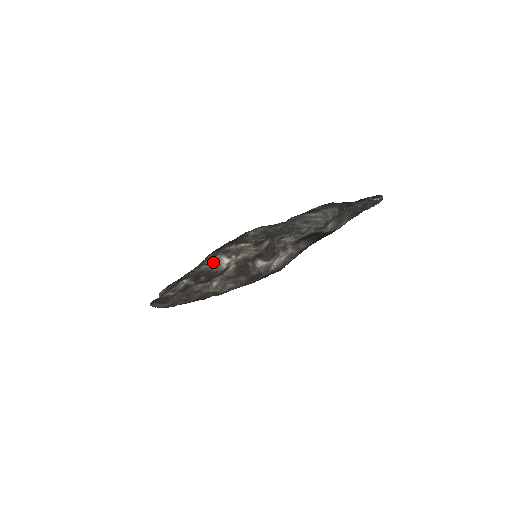
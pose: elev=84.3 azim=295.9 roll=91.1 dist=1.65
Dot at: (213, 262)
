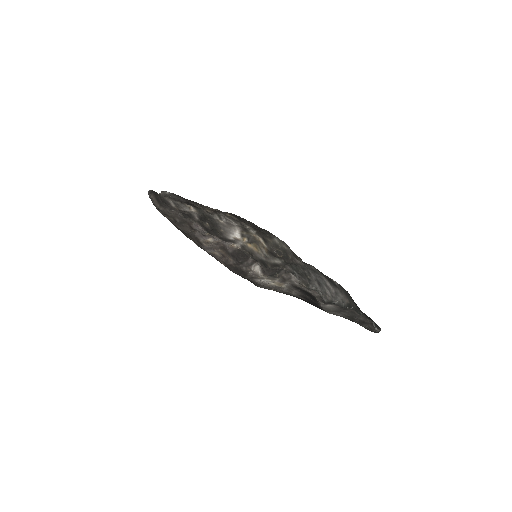
Dot at: (227, 223)
